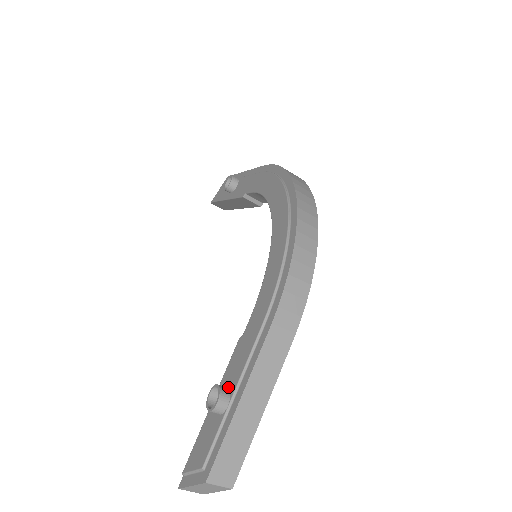
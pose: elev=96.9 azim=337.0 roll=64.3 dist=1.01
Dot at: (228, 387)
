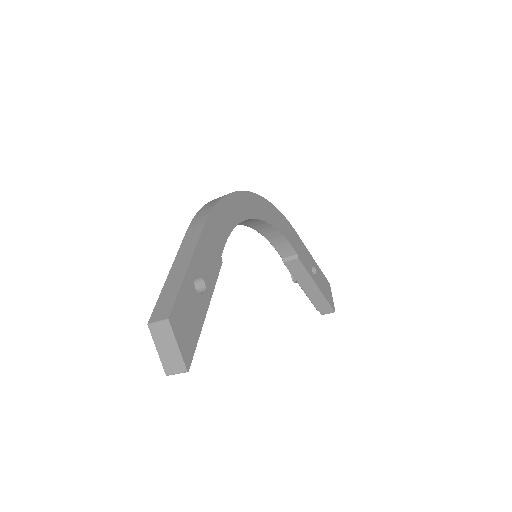
Dot at: occluded
